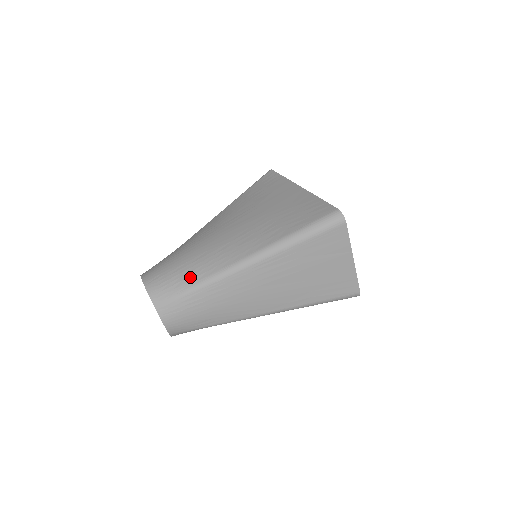
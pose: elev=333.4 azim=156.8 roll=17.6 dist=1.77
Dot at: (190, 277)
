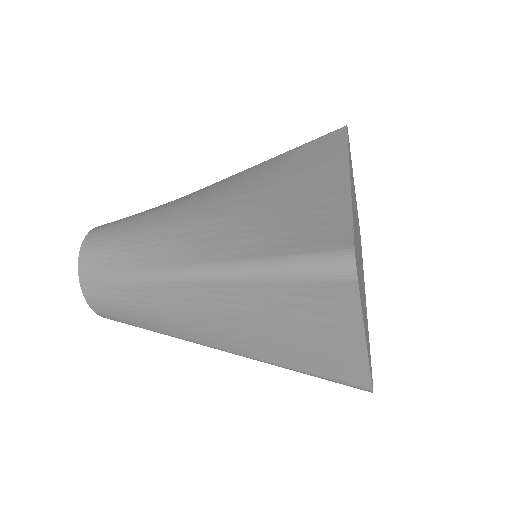
Dot at: (125, 259)
